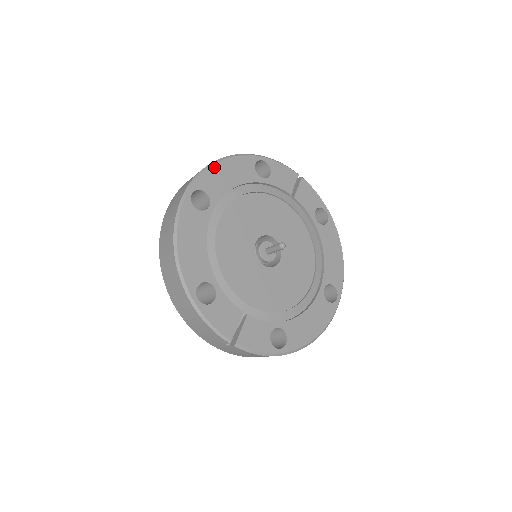
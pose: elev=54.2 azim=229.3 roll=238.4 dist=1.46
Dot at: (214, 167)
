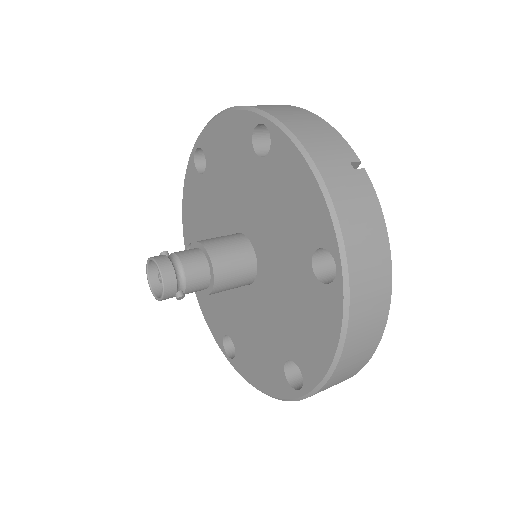
Dot at: occluded
